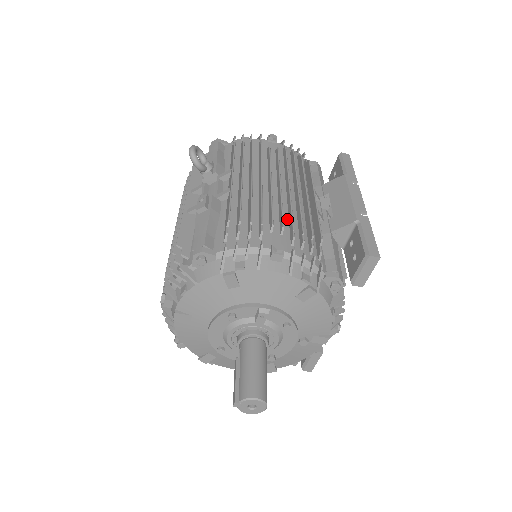
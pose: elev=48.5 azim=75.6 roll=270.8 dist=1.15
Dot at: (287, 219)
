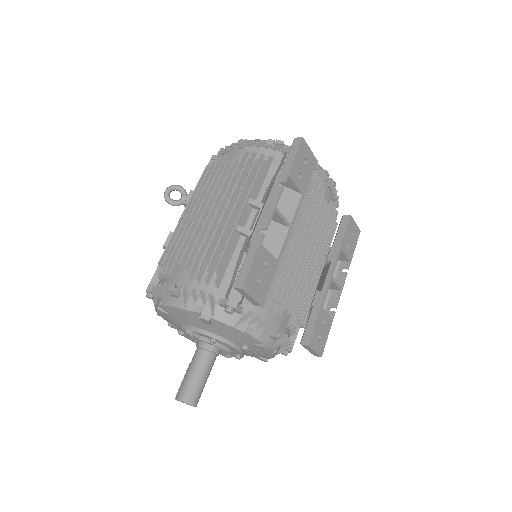
Dot at: (202, 250)
